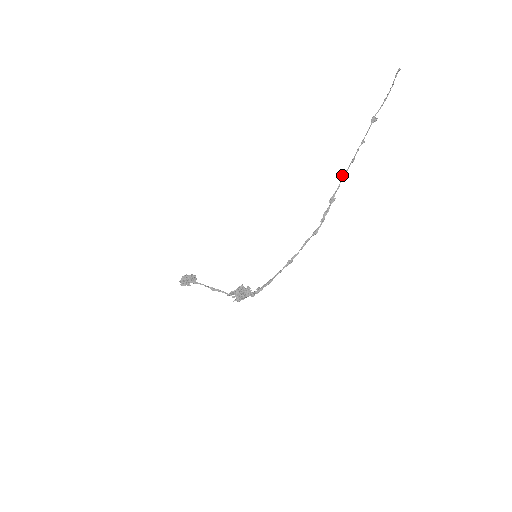
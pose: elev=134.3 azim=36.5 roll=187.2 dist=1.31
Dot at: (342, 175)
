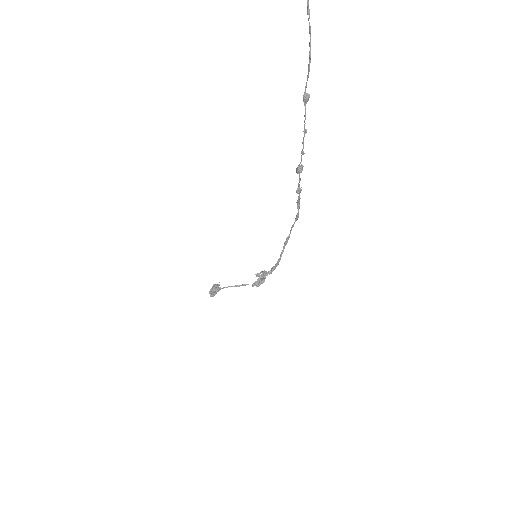
Dot at: (298, 169)
